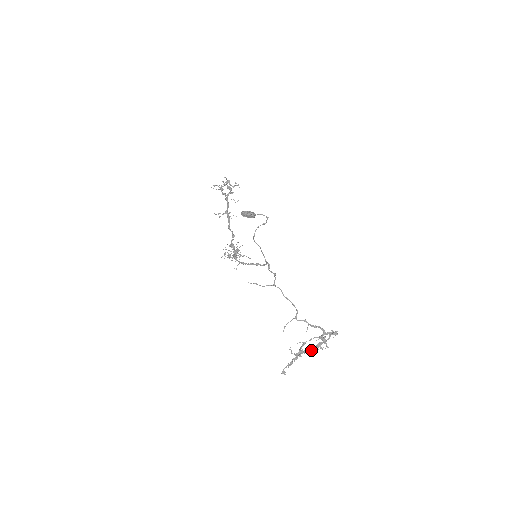
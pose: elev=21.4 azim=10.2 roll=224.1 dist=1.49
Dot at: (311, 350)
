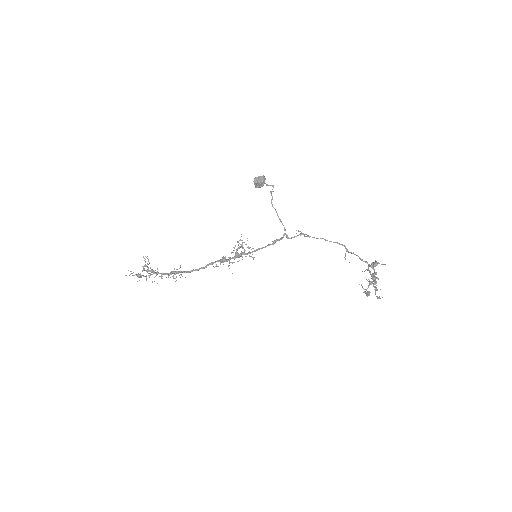
Dot at: occluded
